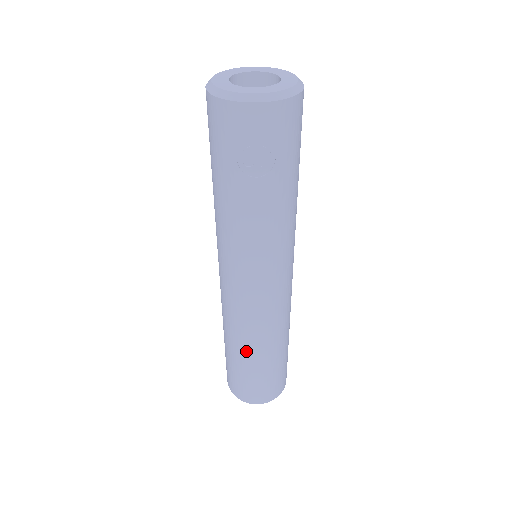
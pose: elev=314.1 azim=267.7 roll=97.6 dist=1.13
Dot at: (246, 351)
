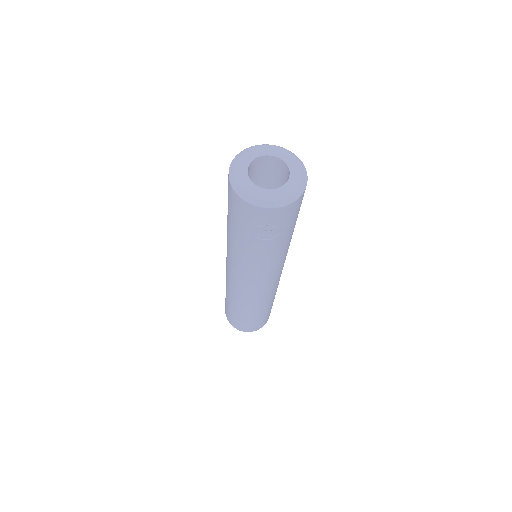
Dot at: (244, 310)
